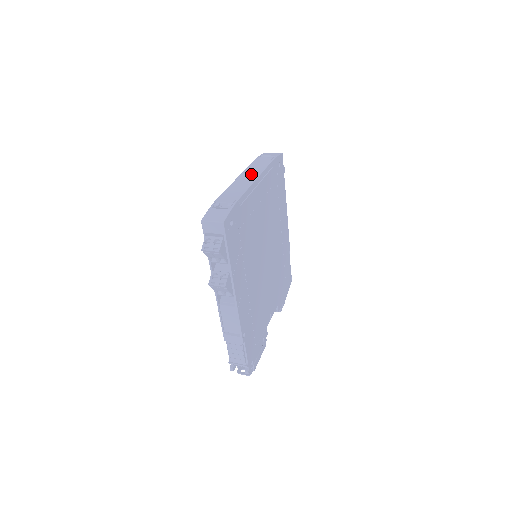
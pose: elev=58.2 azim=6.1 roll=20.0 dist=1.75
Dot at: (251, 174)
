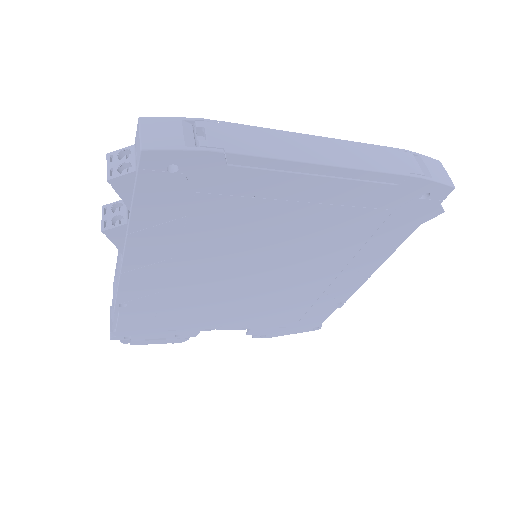
Dot at: (336, 152)
